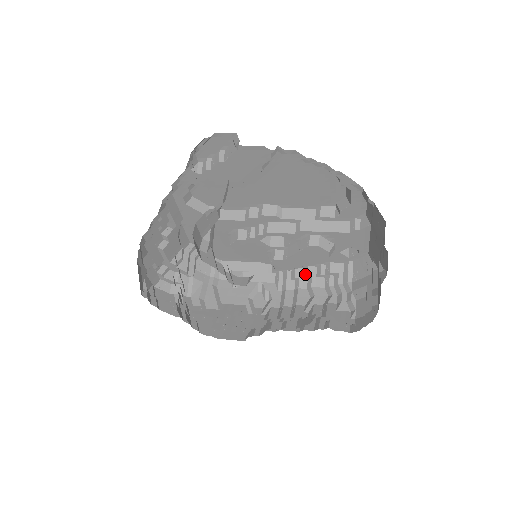
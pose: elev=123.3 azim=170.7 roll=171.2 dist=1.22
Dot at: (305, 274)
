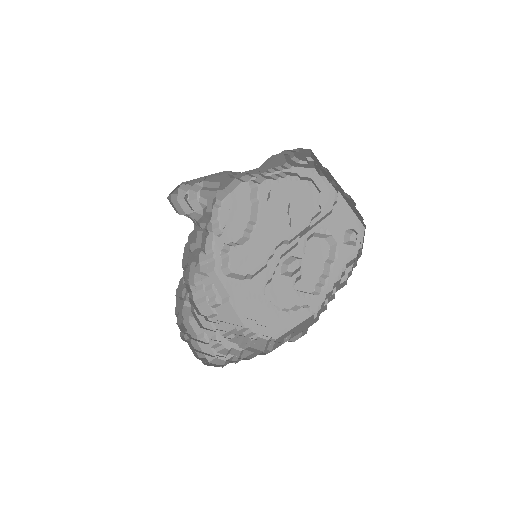
Dot at: (332, 291)
